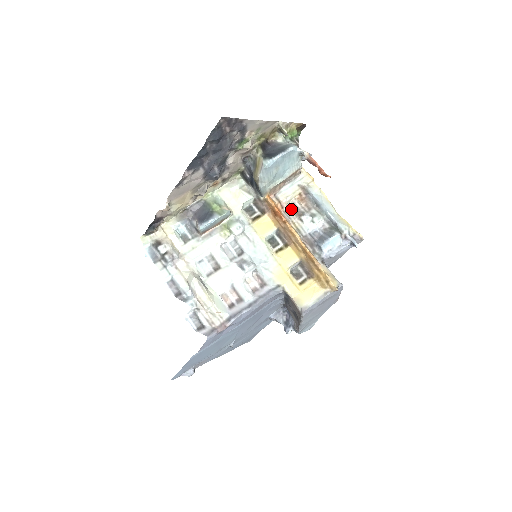
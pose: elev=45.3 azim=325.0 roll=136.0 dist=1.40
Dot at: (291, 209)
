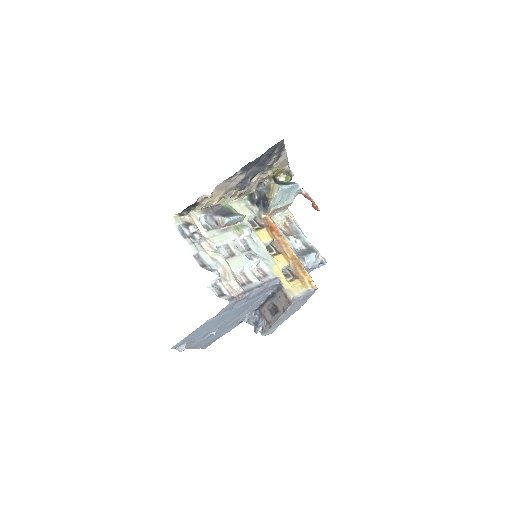
Dot at: (281, 230)
